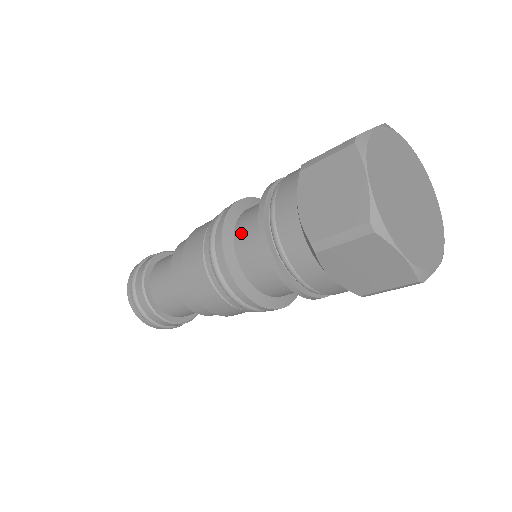
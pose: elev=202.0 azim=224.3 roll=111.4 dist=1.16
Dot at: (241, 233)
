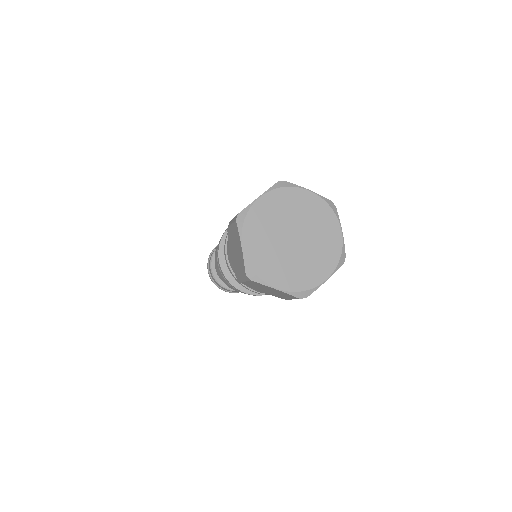
Dot at: occluded
